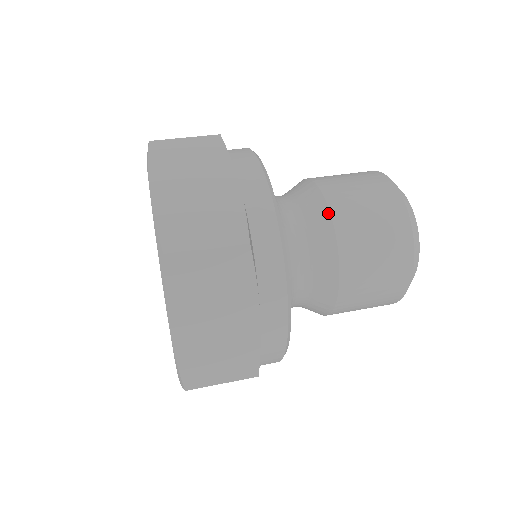
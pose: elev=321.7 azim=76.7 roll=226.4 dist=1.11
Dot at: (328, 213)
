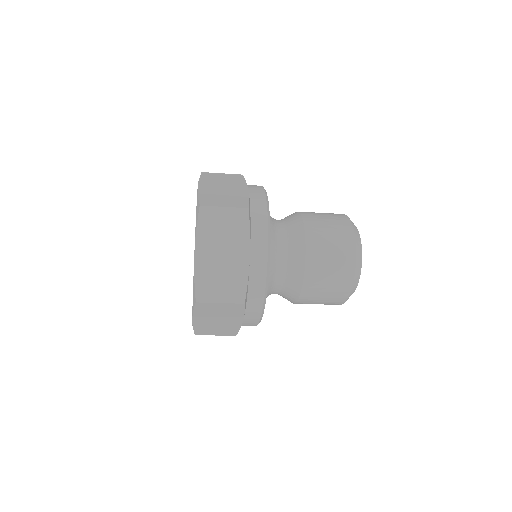
Dot at: (302, 221)
